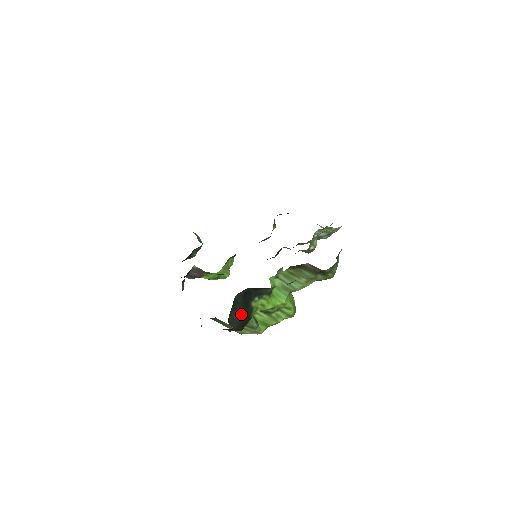
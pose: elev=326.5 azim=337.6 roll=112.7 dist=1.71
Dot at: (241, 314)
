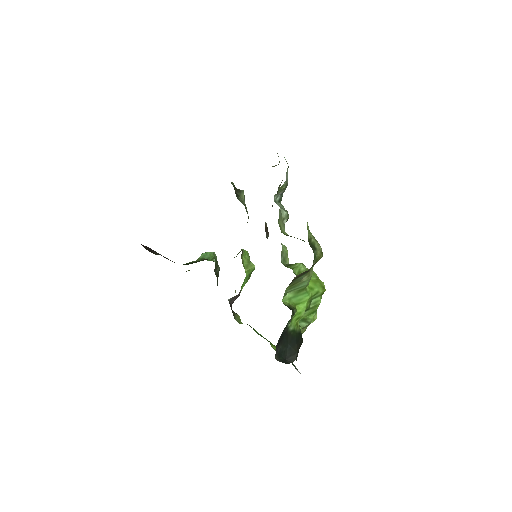
Dot at: (291, 347)
